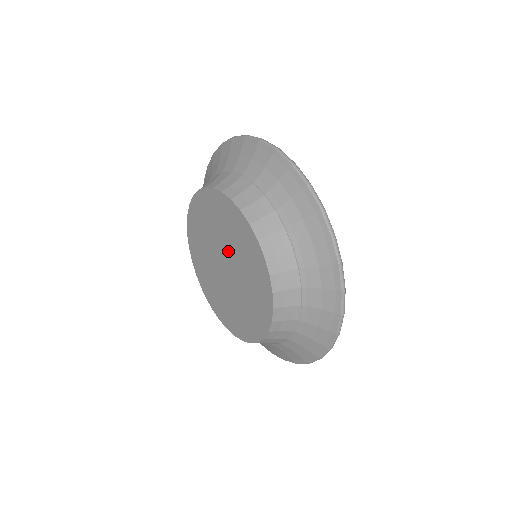
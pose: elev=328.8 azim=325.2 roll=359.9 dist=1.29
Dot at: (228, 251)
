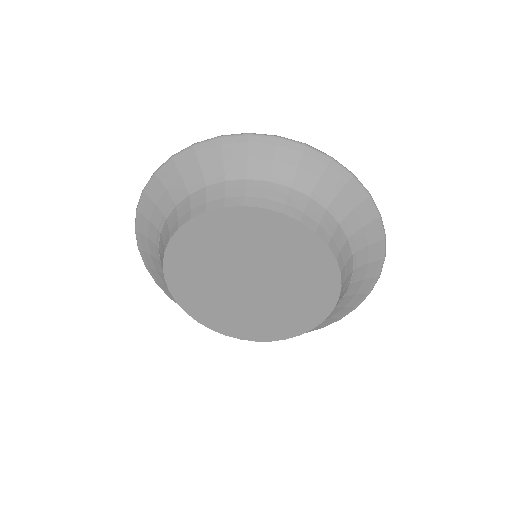
Dot at: (263, 265)
